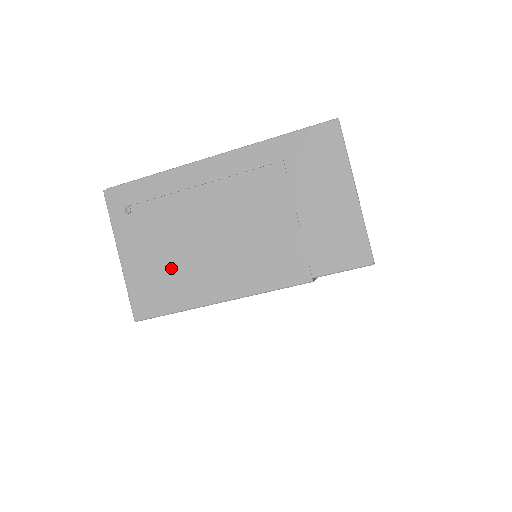
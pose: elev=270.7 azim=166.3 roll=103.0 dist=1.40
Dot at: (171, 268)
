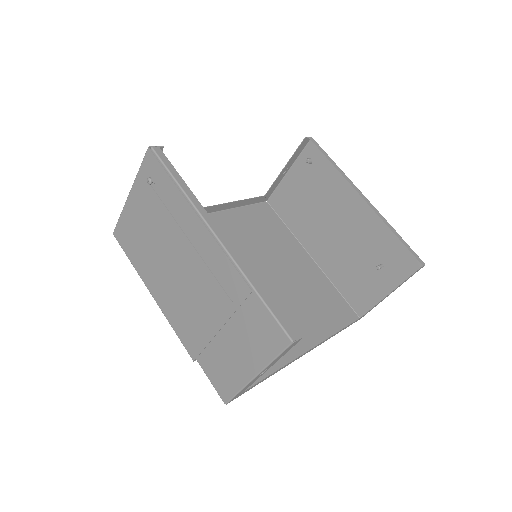
Dot at: (145, 244)
